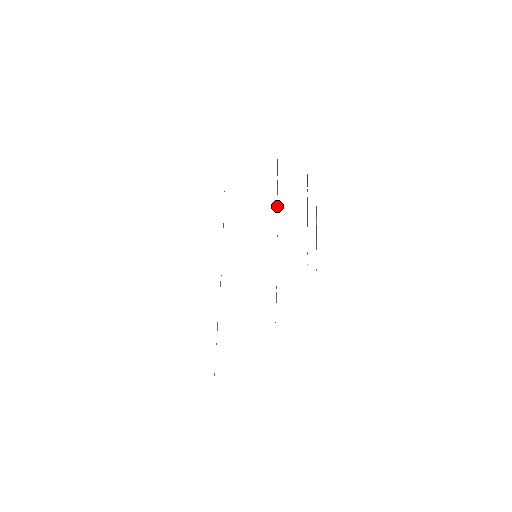
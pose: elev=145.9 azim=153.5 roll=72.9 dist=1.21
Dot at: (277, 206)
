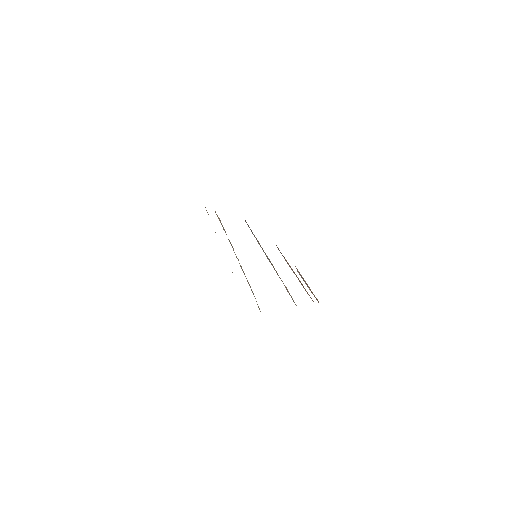
Dot at: (262, 248)
